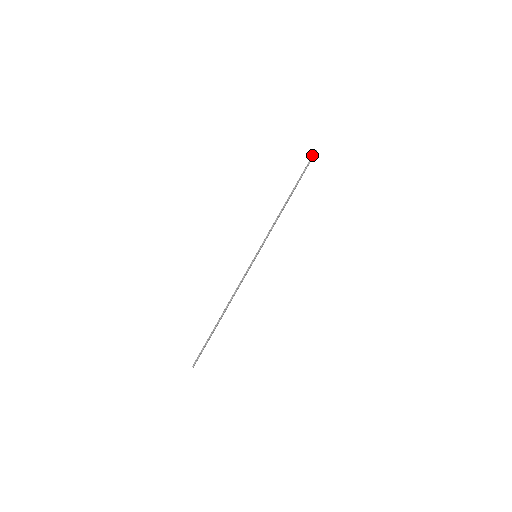
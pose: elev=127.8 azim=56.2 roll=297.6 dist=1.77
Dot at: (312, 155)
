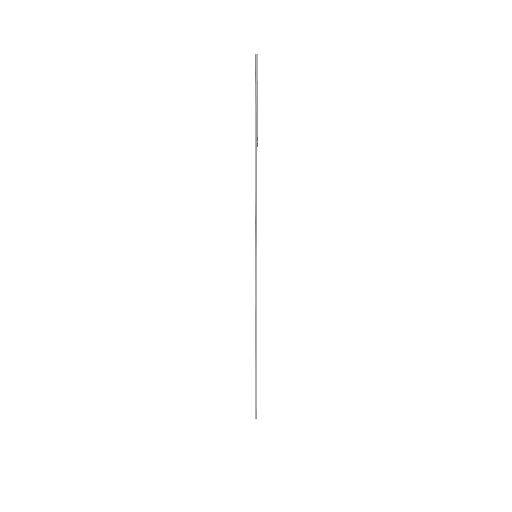
Dot at: (255, 66)
